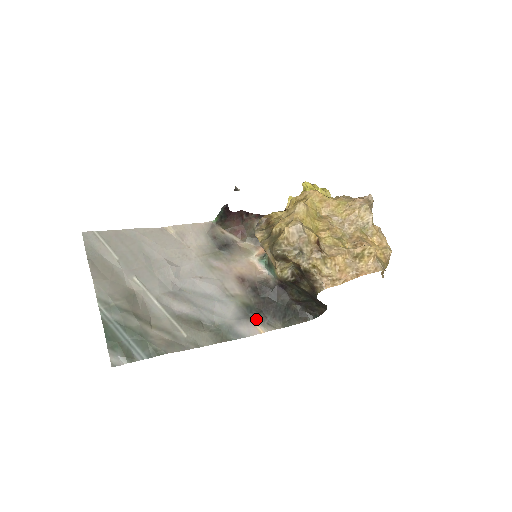
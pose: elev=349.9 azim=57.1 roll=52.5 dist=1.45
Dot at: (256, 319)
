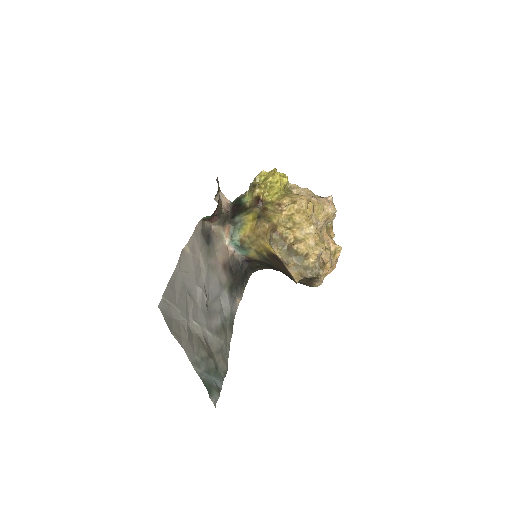
Dot at: (236, 295)
